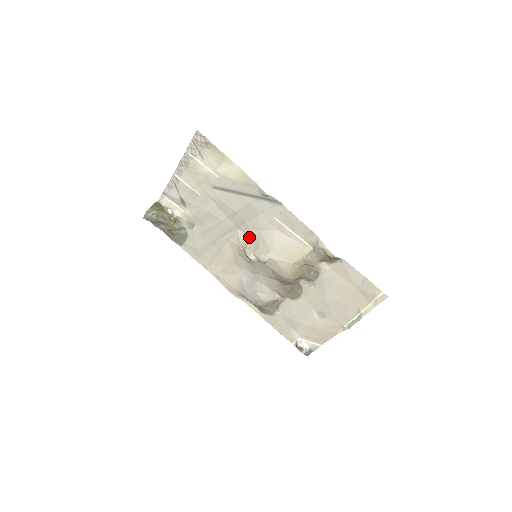
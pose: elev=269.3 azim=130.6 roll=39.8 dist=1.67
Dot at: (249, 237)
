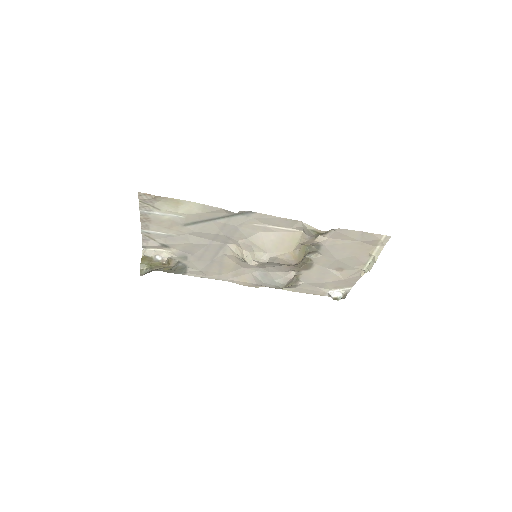
Dot at: (241, 247)
